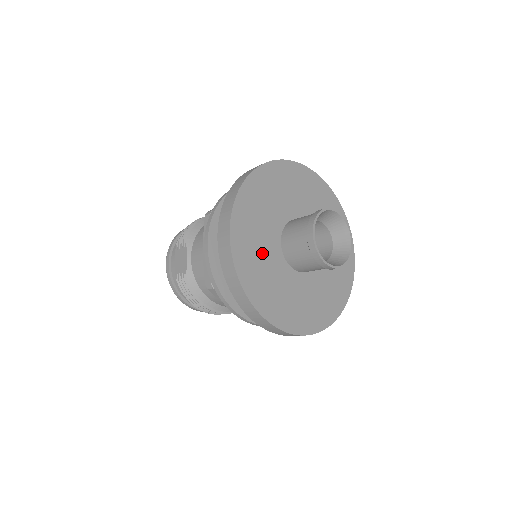
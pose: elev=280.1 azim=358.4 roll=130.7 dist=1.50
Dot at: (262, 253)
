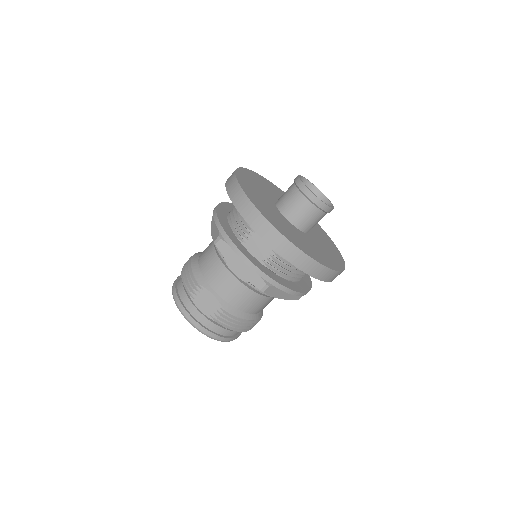
Dot at: (290, 230)
